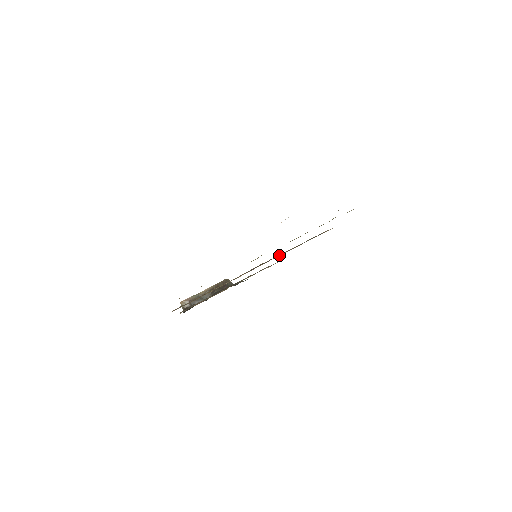
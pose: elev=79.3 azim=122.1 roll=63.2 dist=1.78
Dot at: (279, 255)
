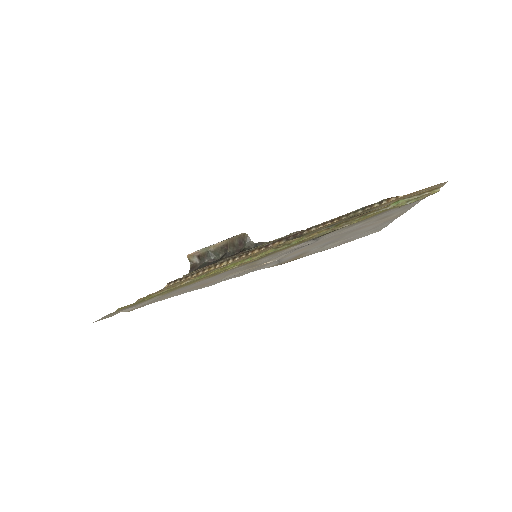
Dot at: (308, 229)
